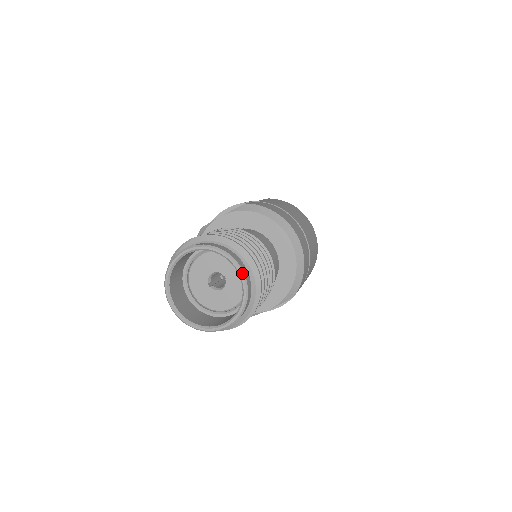
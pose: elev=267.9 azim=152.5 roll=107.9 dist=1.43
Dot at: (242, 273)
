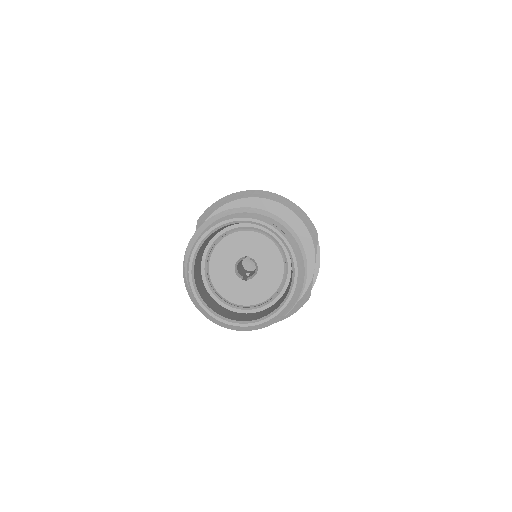
Dot at: (252, 218)
